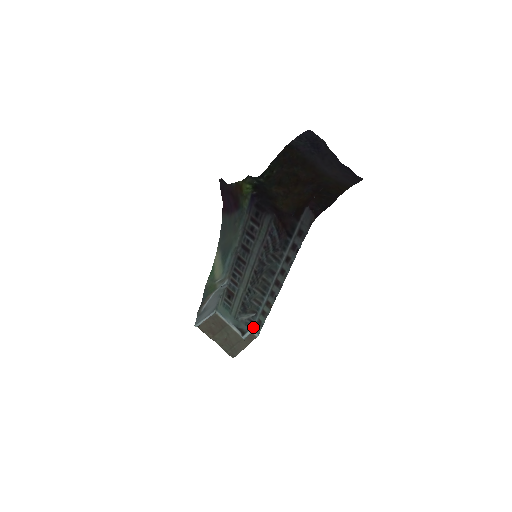
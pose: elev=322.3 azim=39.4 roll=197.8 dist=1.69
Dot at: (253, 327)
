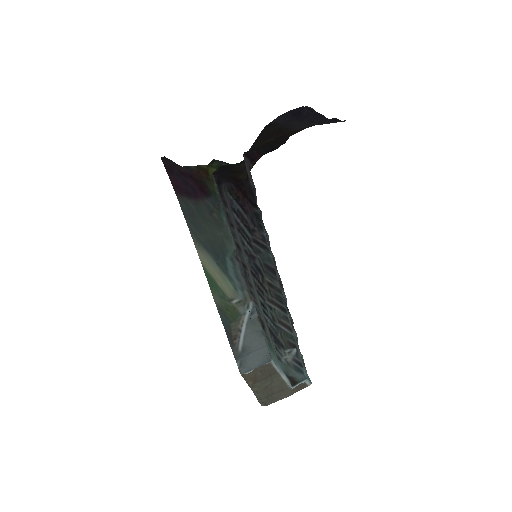
Dot at: (305, 373)
